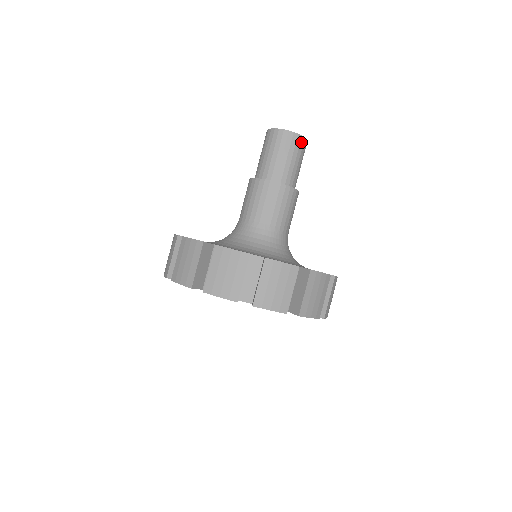
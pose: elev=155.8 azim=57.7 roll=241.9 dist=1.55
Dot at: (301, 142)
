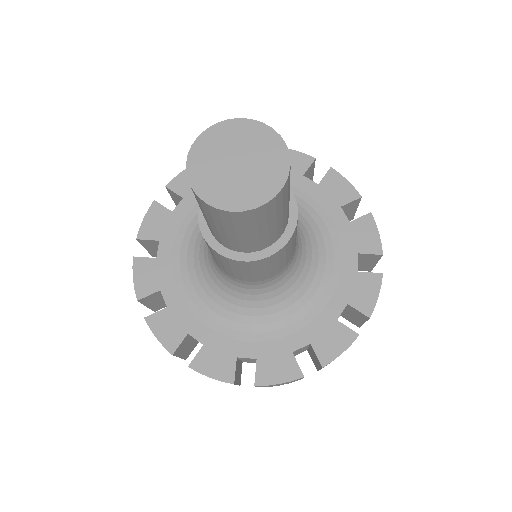
Dot at: (247, 216)
